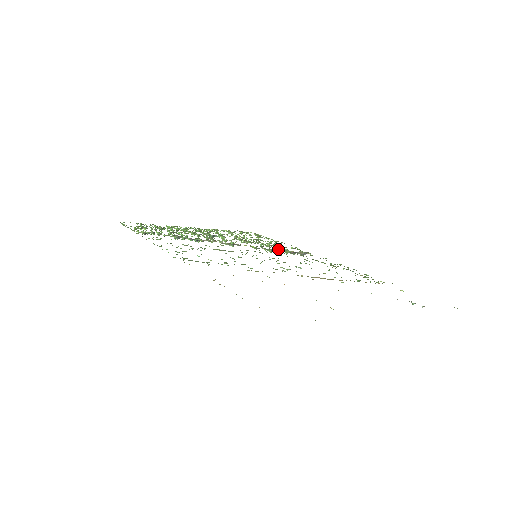
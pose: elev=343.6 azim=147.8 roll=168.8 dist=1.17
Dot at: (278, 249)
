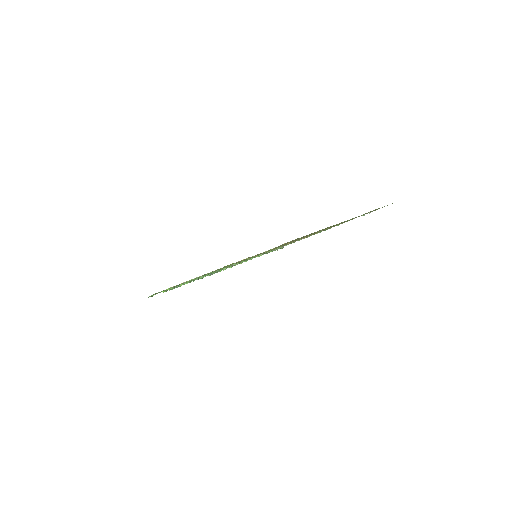
Dot at: occluded
